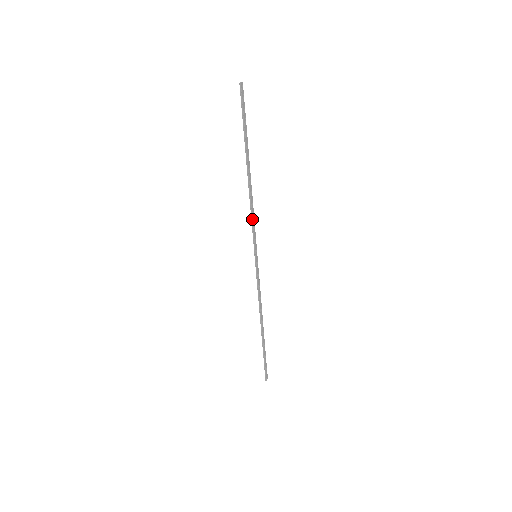
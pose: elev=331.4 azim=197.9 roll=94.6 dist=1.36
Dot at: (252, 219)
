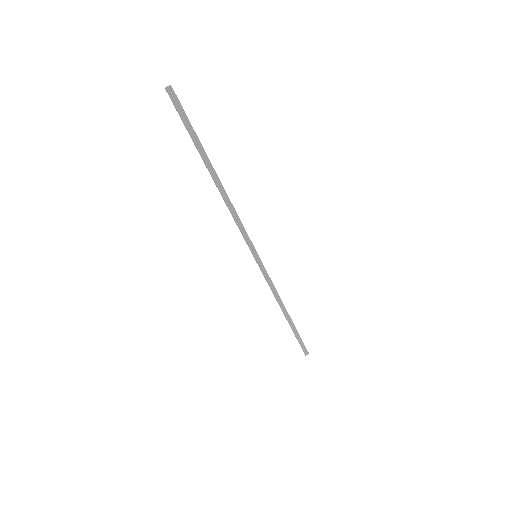
Dot at: (236, 224)
